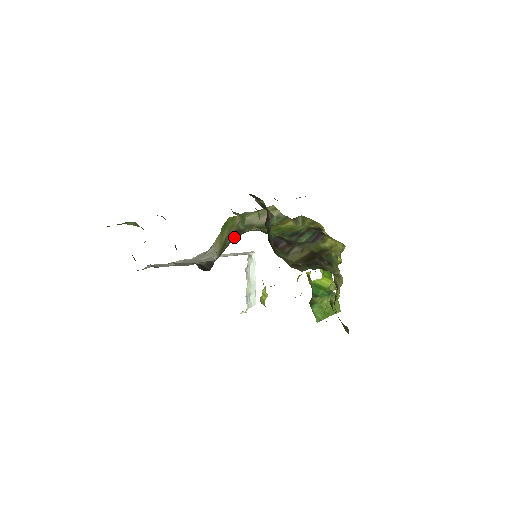
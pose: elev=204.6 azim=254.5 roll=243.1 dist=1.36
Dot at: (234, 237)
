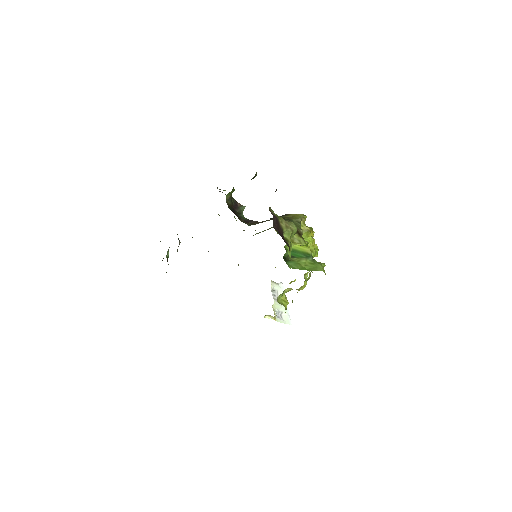
Dot at: occluded
